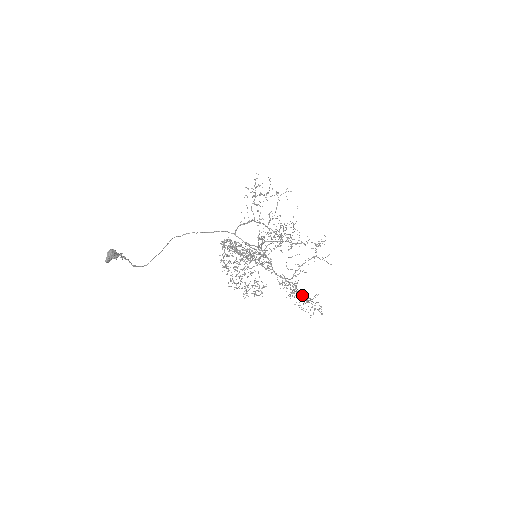
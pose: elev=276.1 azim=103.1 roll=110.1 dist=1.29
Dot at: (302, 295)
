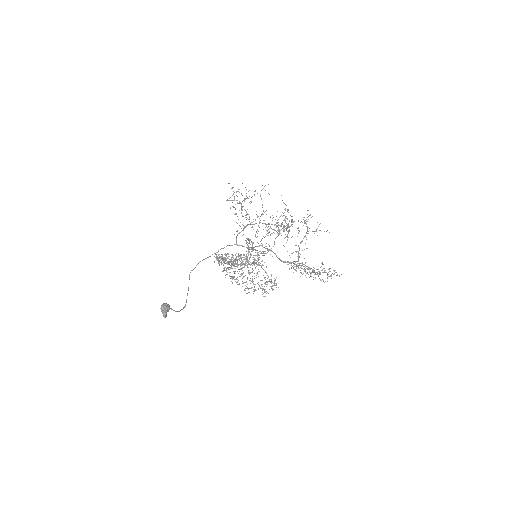
Dot at: occluded
